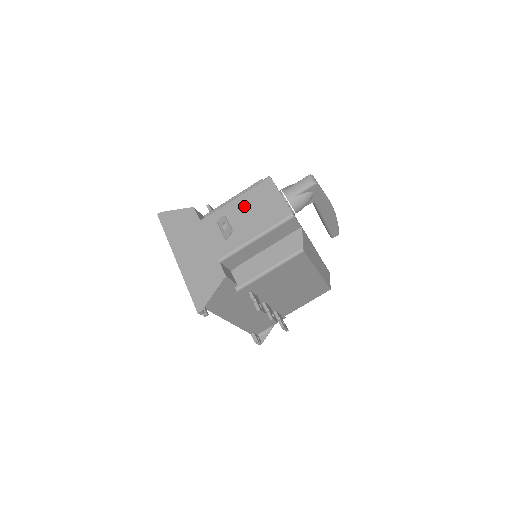
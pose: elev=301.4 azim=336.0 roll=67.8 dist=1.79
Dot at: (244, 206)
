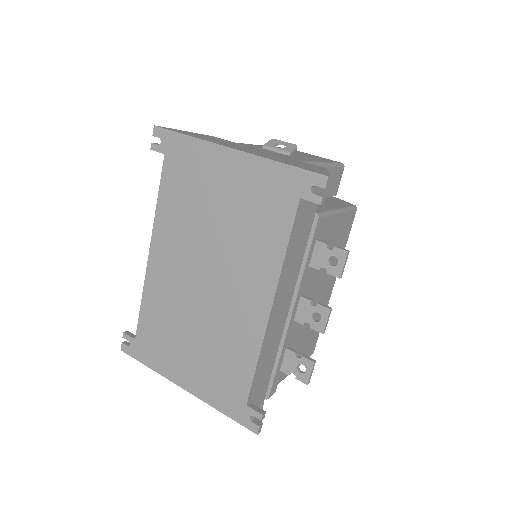
Dot at: occluded
